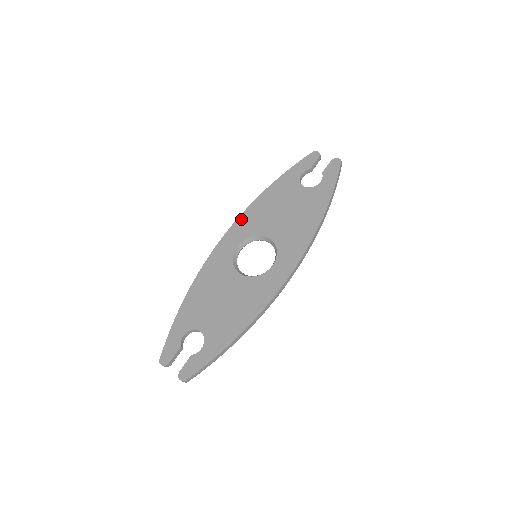
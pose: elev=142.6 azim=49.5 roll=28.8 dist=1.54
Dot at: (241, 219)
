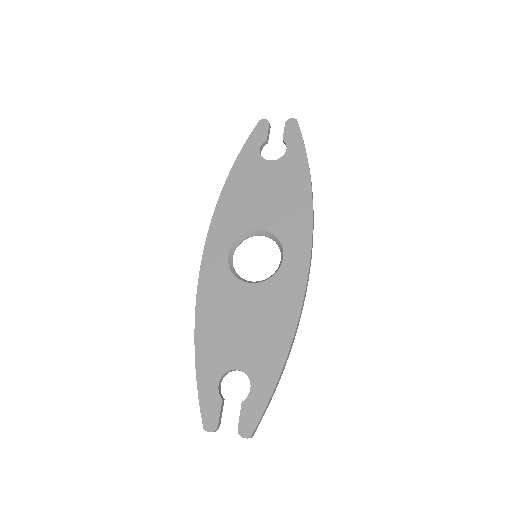
Dot at: (215, 222)
